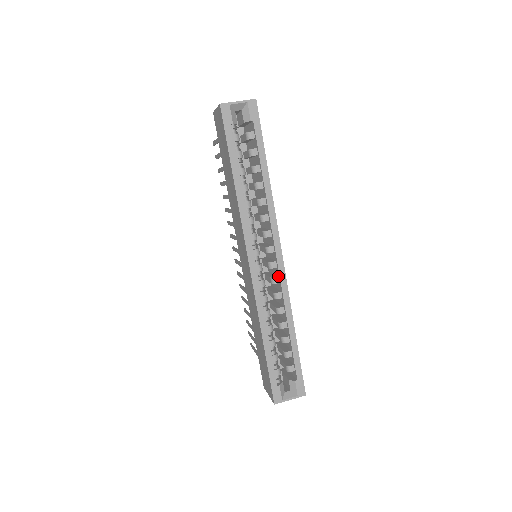
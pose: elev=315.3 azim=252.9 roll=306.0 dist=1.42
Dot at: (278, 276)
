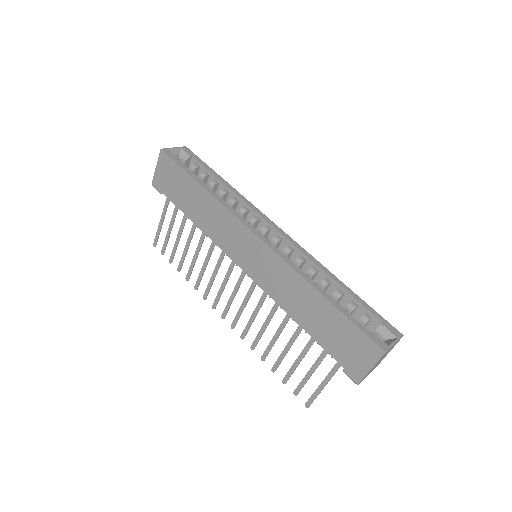
Dot at: (289, 245)
